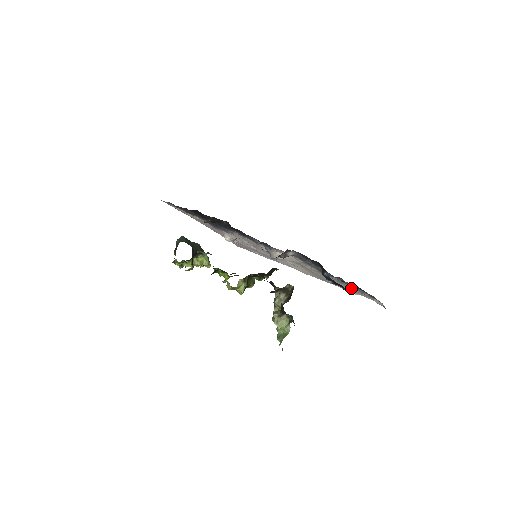
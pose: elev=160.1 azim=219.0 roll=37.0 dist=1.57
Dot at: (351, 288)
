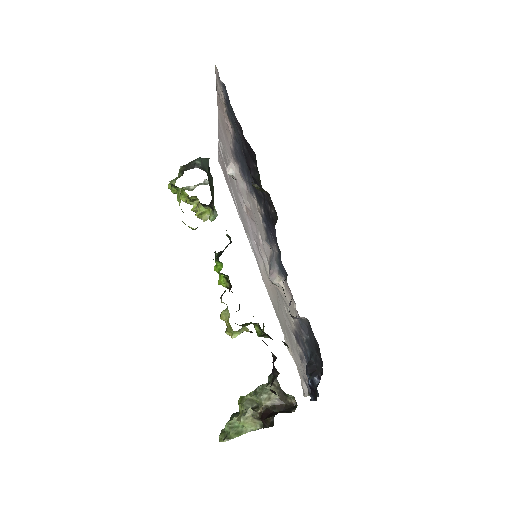
Dot at: (299, 361)
